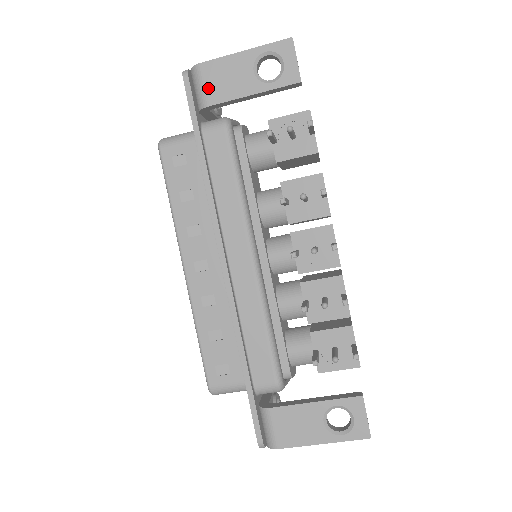
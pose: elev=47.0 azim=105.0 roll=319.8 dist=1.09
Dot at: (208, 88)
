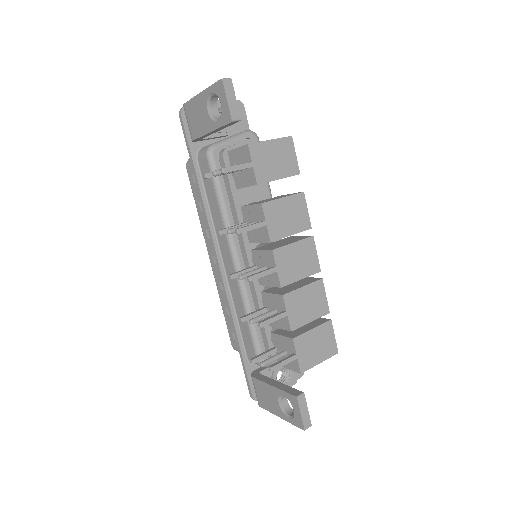
Dot at: (190, 125)
